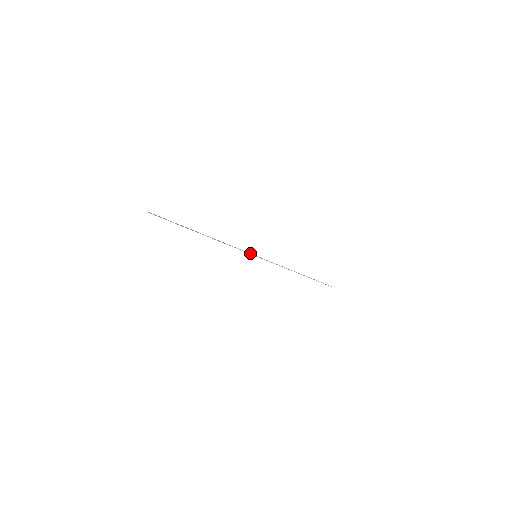
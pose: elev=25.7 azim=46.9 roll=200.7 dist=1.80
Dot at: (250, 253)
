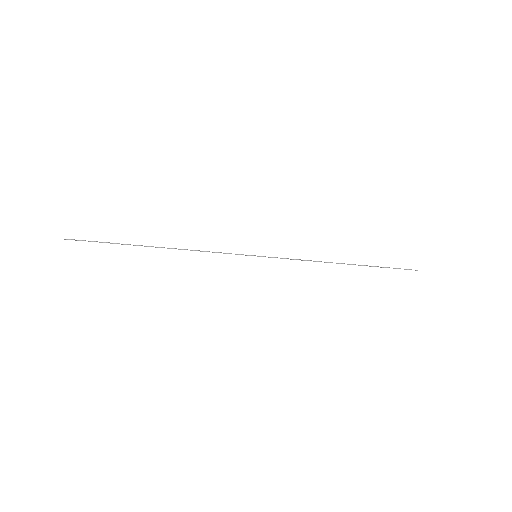
Dot at: occluded
